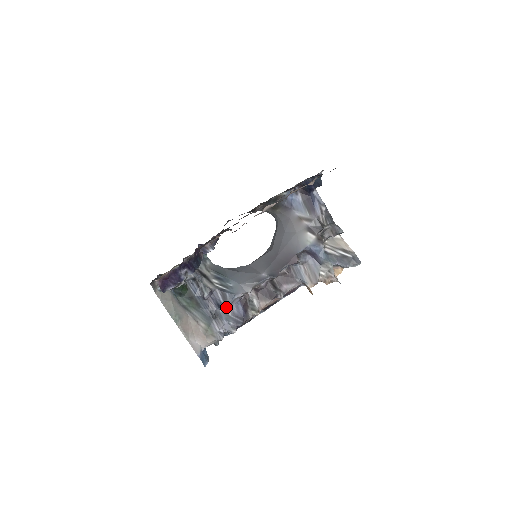
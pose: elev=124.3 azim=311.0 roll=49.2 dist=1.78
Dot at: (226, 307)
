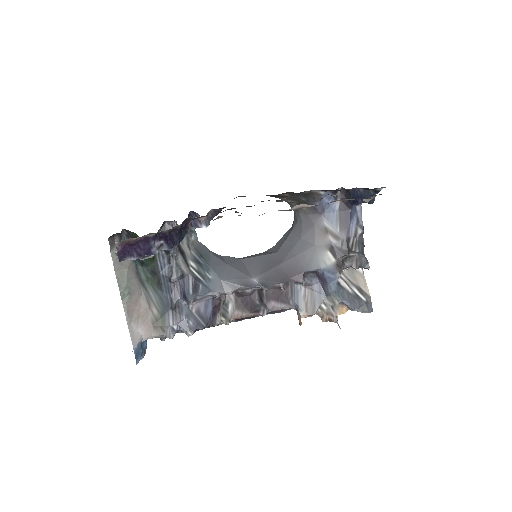
Dot at: (193, 301)
